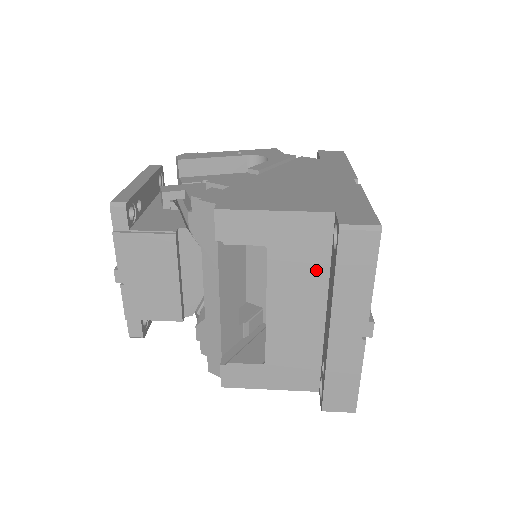
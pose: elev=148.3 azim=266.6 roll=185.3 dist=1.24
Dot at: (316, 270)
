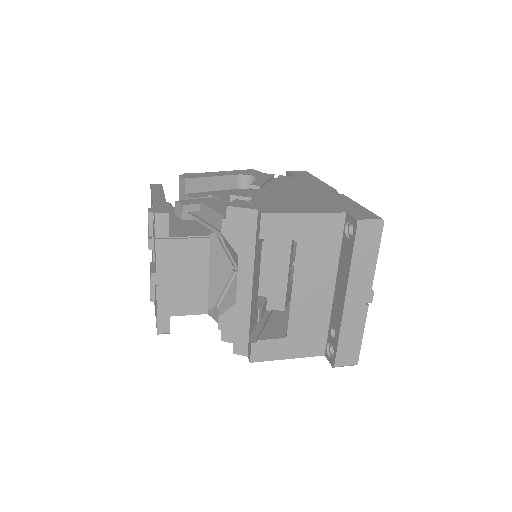
Dot at: (330, 257)
